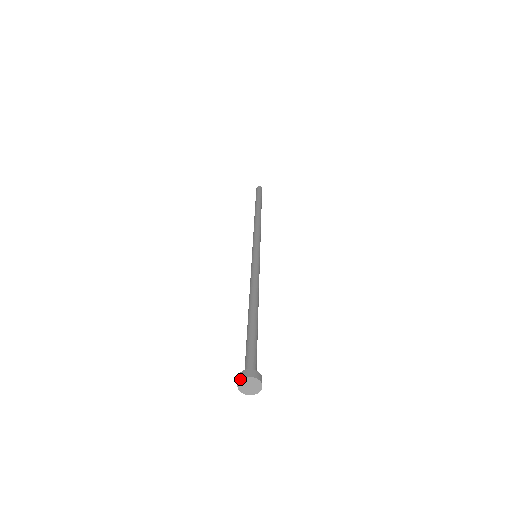
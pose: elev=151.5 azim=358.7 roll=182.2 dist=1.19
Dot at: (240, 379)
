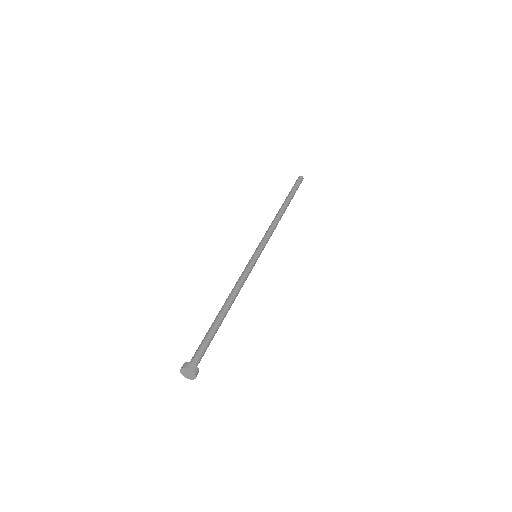
Dot at: occluded
